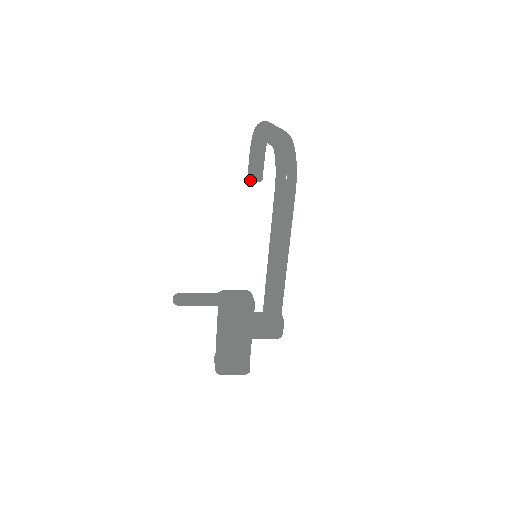
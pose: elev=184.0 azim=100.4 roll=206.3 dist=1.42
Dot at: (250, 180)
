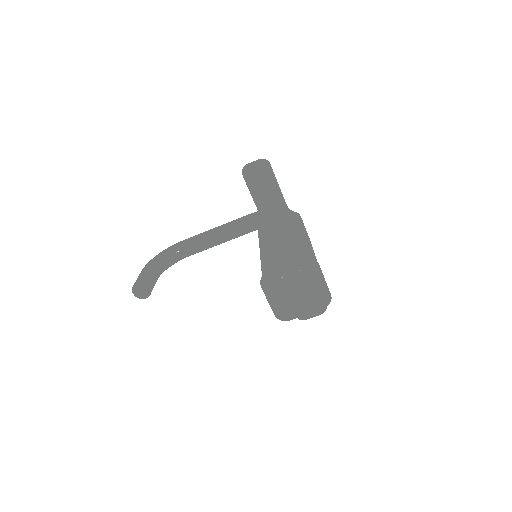
Dot at: (144, 283)
